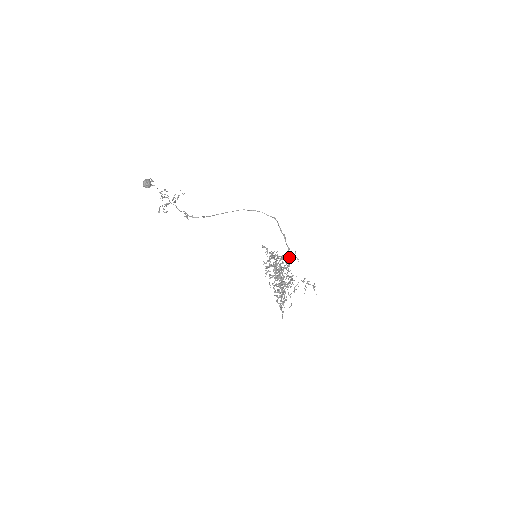
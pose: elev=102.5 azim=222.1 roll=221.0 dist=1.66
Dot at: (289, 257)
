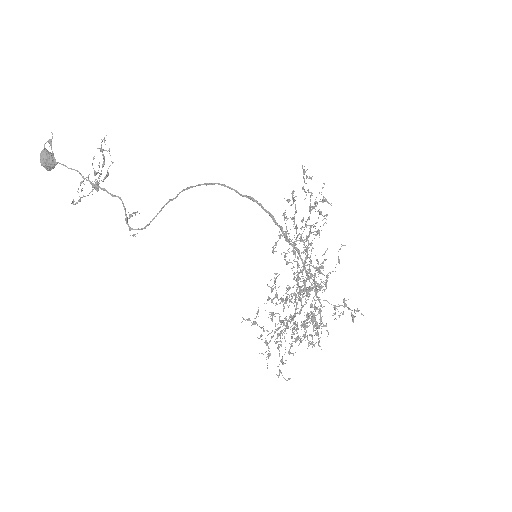
Dot at: occluded
